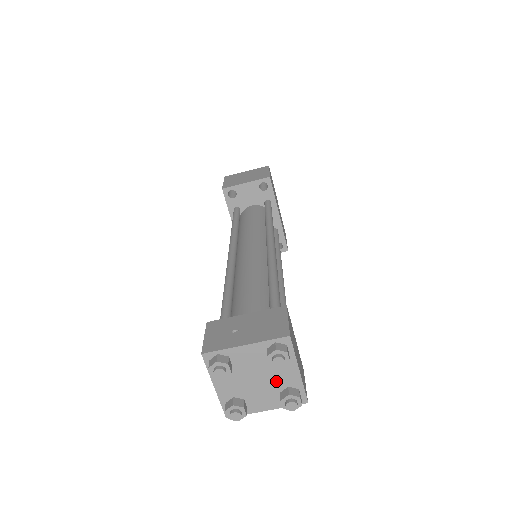
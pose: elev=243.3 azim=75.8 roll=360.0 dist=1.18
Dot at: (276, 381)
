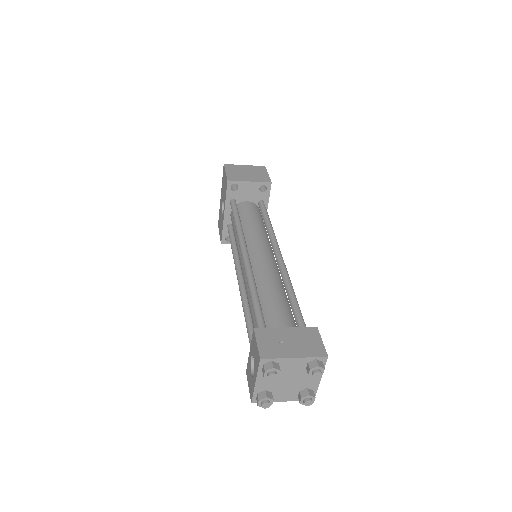
Dot at: (301, 383)
